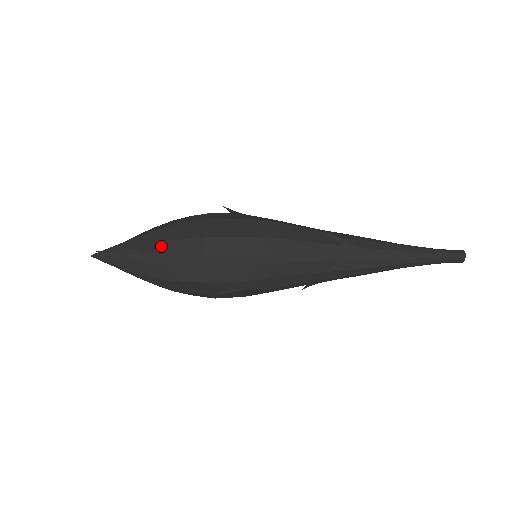
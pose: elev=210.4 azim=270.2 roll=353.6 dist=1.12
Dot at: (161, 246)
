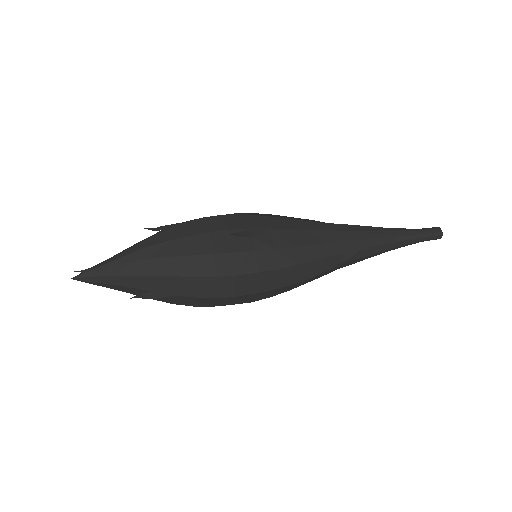
Dot at: (167, 297)
